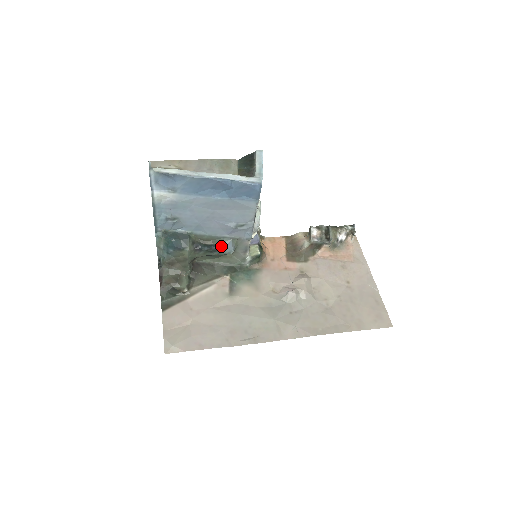
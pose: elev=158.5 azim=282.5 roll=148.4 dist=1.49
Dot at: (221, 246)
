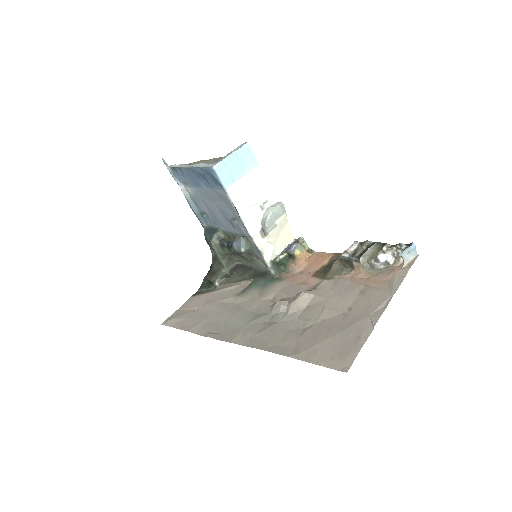
Dot at: (233, 243)
